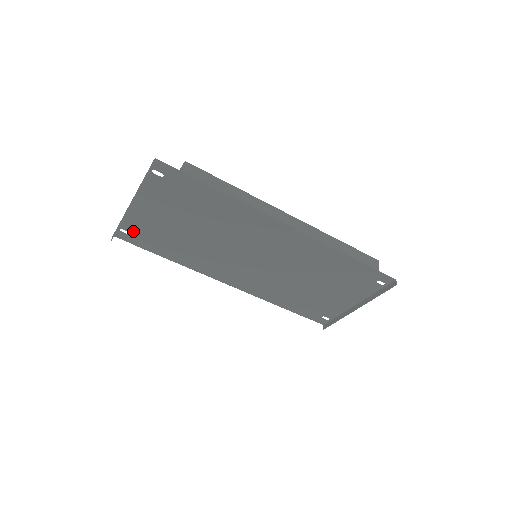
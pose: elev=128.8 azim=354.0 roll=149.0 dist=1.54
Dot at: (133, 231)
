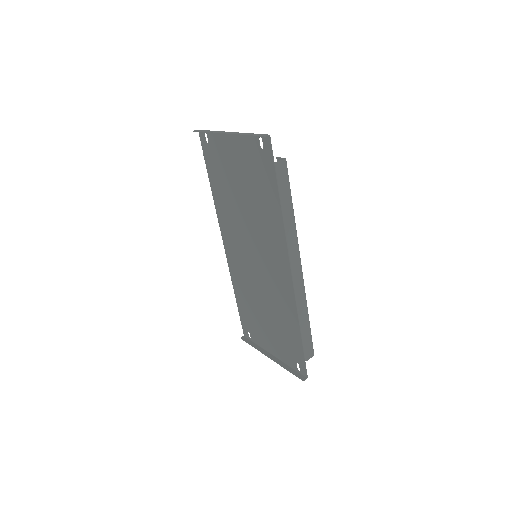
Dot at: (211, 145)
